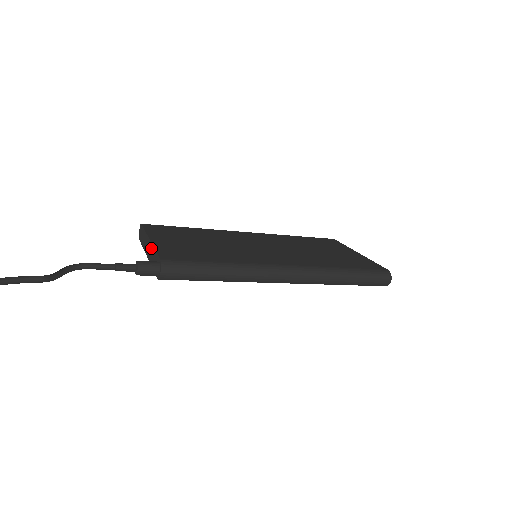
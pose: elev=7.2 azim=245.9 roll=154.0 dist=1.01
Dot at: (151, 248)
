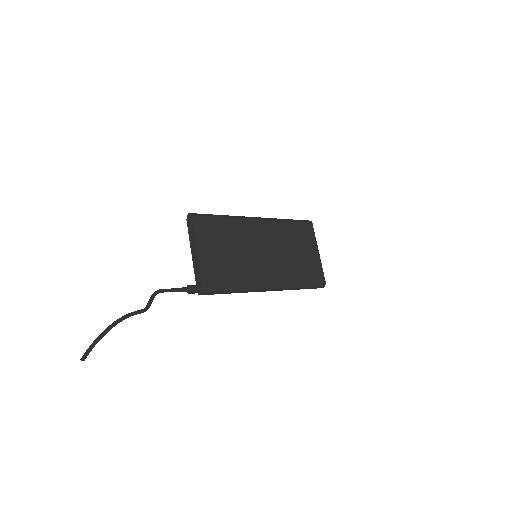
Dot at: (197, 261)
